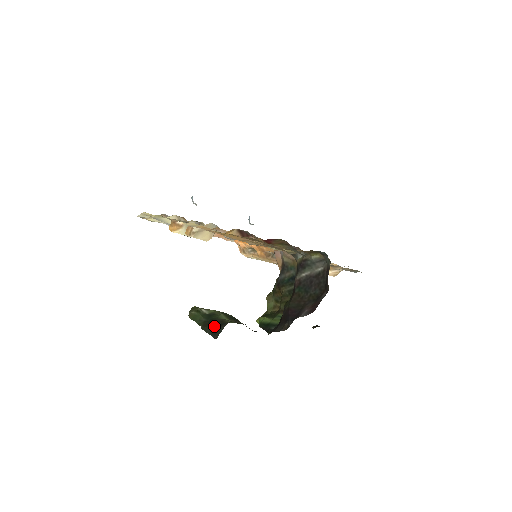
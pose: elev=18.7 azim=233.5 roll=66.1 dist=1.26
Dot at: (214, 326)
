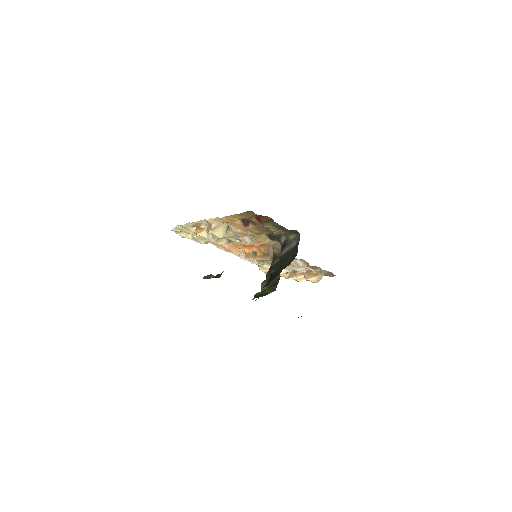
Dot at: (219, 274)
